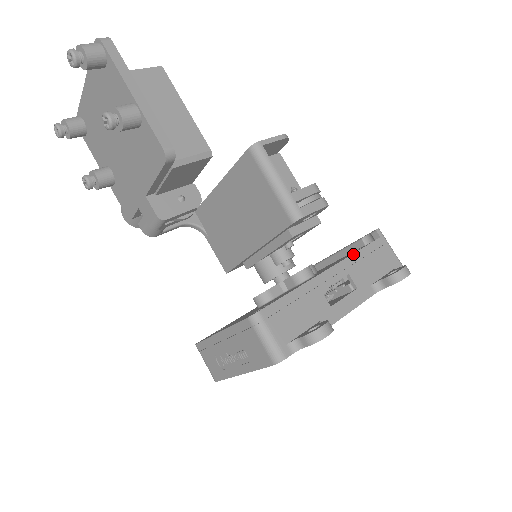
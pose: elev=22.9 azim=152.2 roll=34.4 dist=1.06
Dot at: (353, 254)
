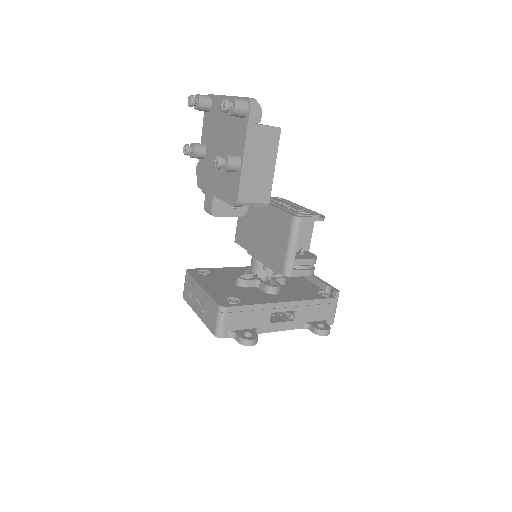
Dot at: (309, 300)
